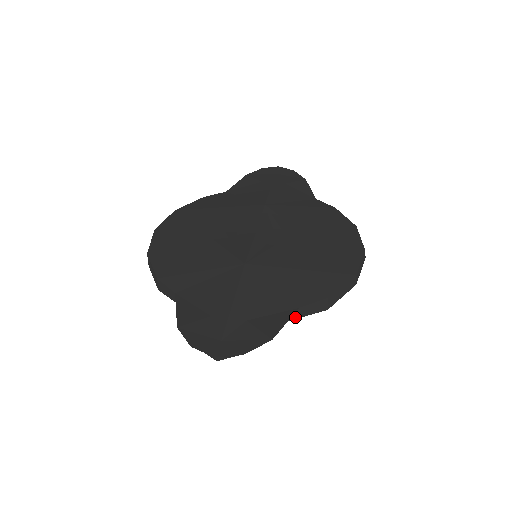
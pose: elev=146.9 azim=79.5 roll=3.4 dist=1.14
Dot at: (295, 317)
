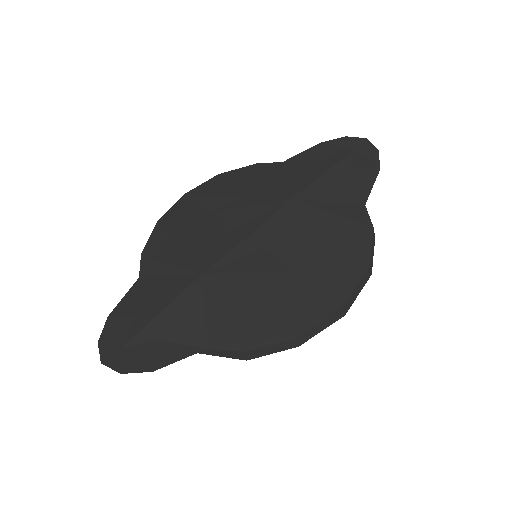
Dot at: (208, 353)
